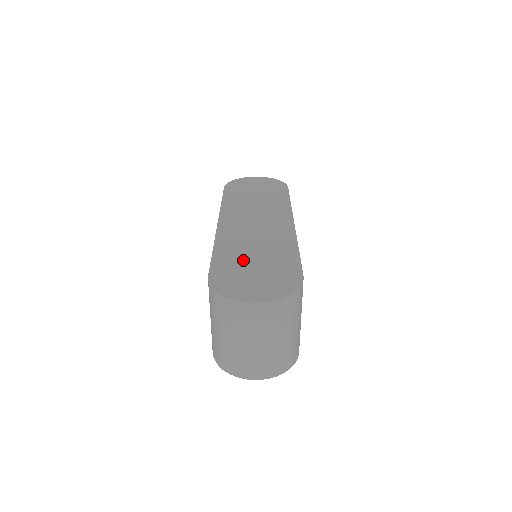
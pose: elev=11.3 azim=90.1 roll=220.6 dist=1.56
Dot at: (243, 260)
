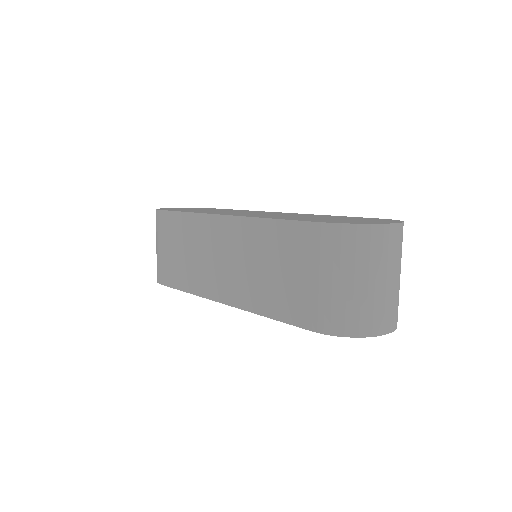
Dot at: (314, 218)
